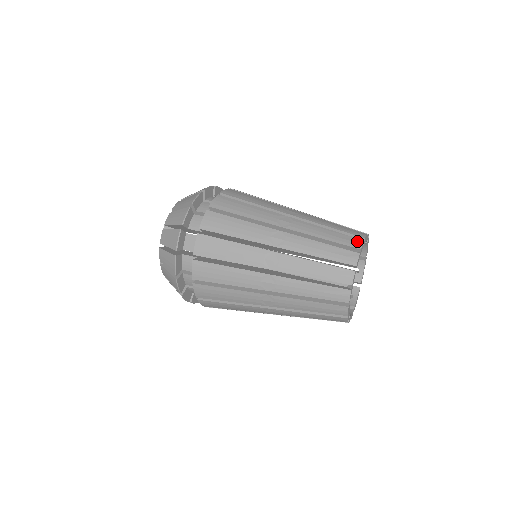
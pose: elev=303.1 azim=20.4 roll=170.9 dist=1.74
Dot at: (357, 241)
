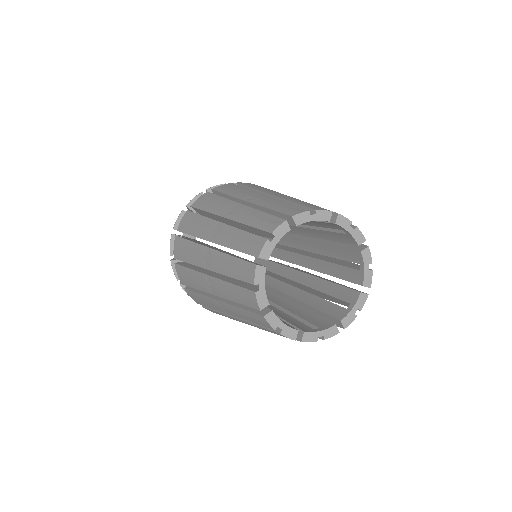
Dot at: (276, 222)
